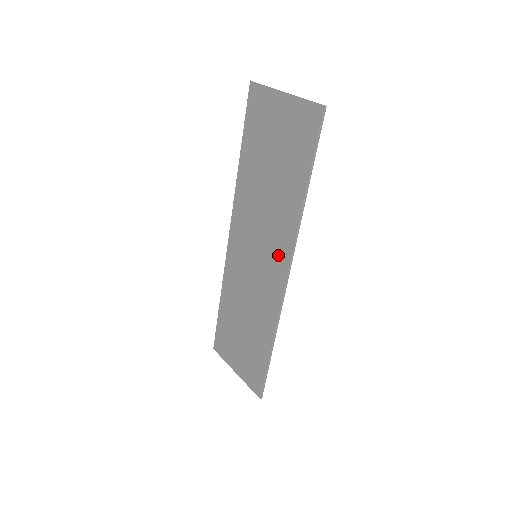
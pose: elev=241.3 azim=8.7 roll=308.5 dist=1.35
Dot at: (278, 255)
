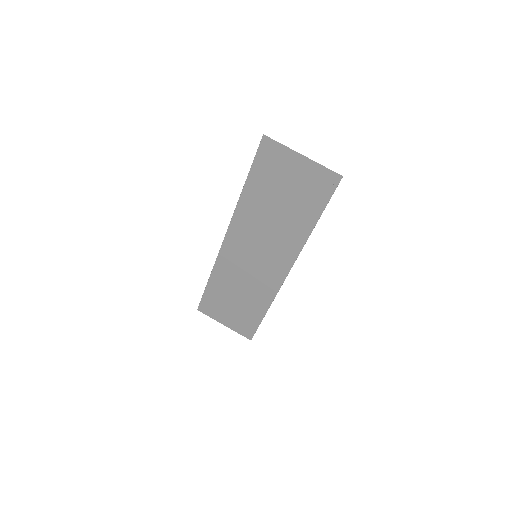
Dot at: (281, 259)
